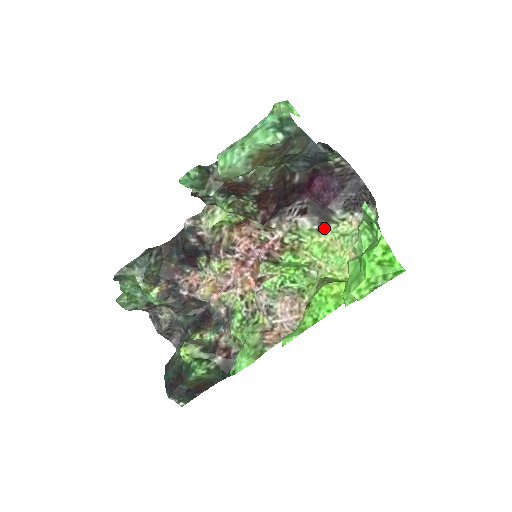
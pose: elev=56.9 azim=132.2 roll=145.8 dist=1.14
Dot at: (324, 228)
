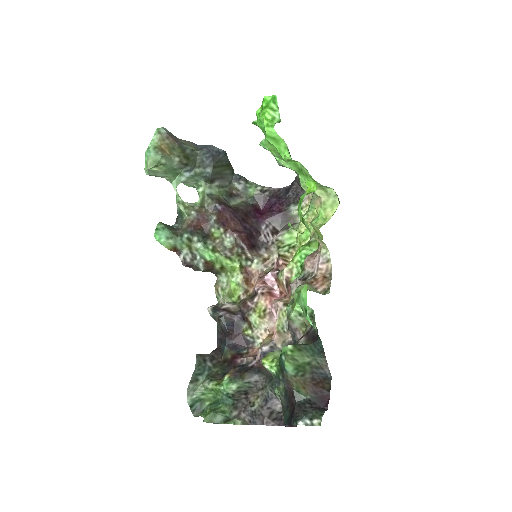
Dot at: (297, 225)
